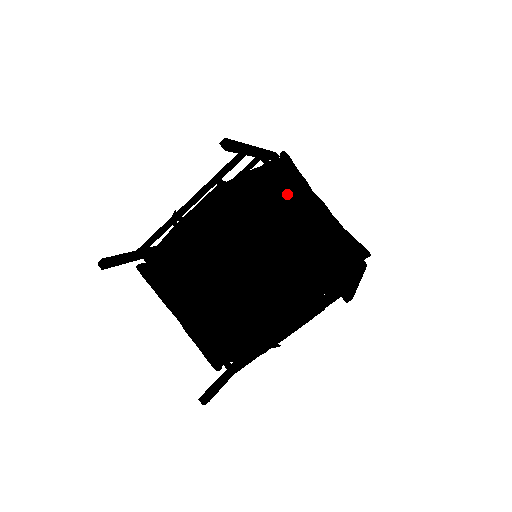
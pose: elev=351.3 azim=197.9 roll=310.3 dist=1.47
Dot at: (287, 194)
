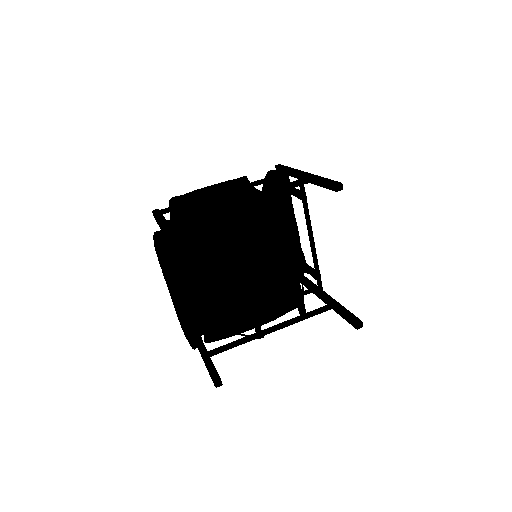
Dot at: occluded
